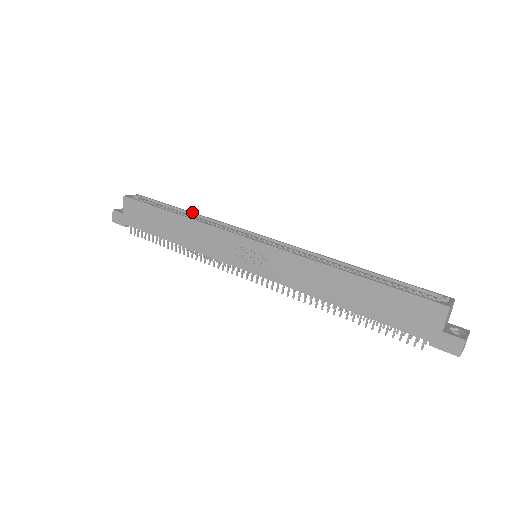
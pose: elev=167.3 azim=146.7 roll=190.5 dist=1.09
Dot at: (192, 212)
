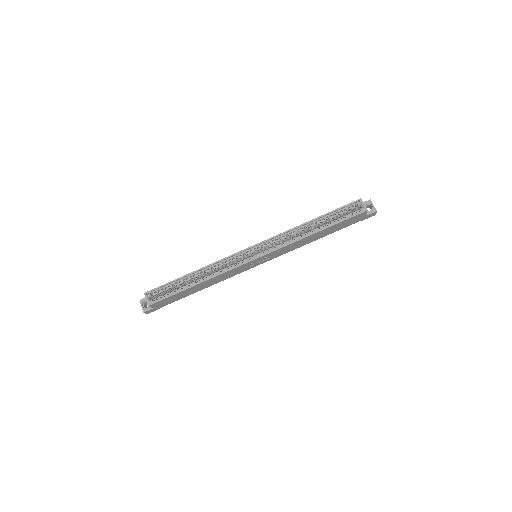
Dot at: (195, 272)
